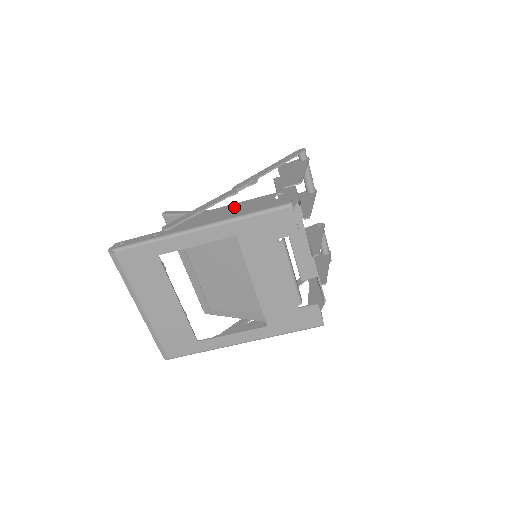
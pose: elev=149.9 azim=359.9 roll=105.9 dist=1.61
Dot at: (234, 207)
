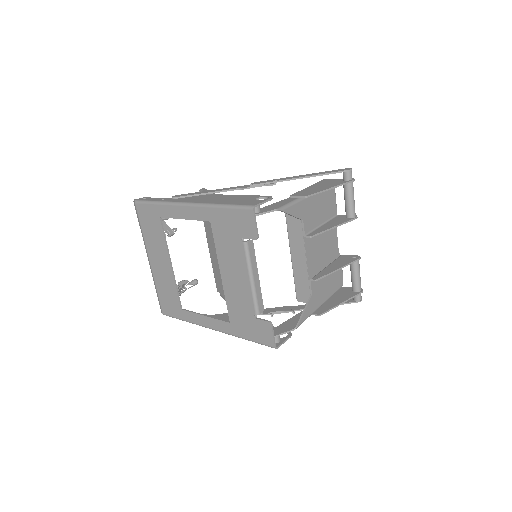
Dot at: (226, 197)
